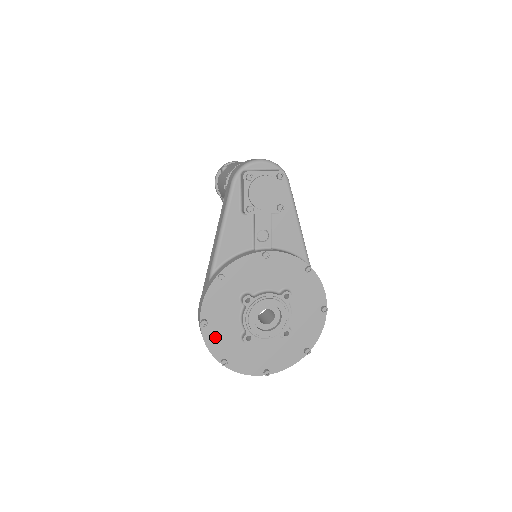
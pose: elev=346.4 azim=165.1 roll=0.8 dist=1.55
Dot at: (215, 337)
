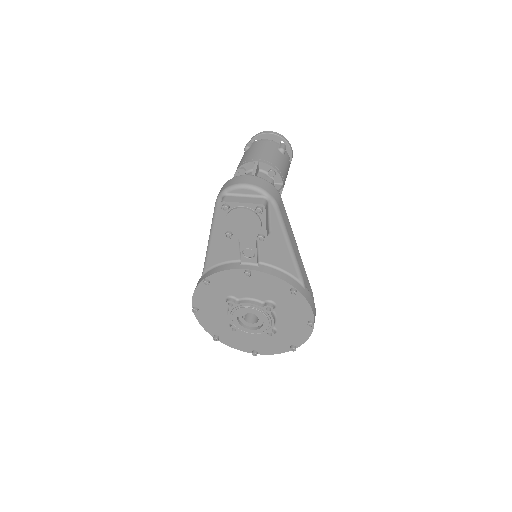
Dot at: (207, 320)
